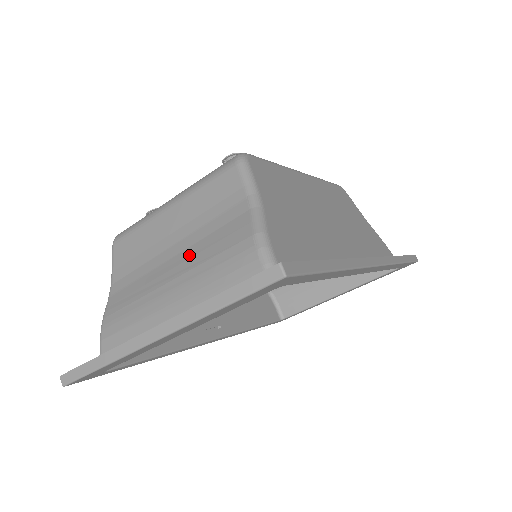
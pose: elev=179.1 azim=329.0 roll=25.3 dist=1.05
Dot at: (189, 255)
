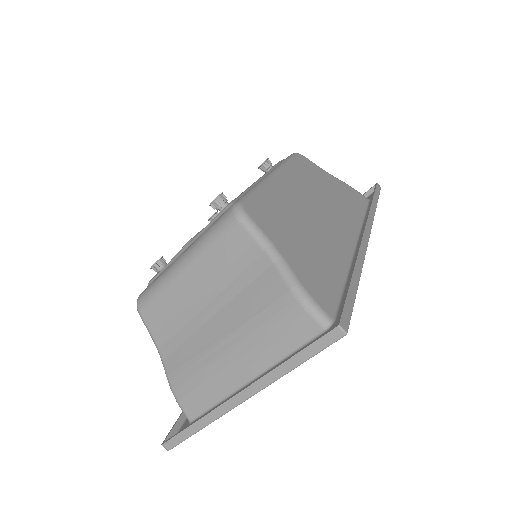
Dot at: (230, 314)
